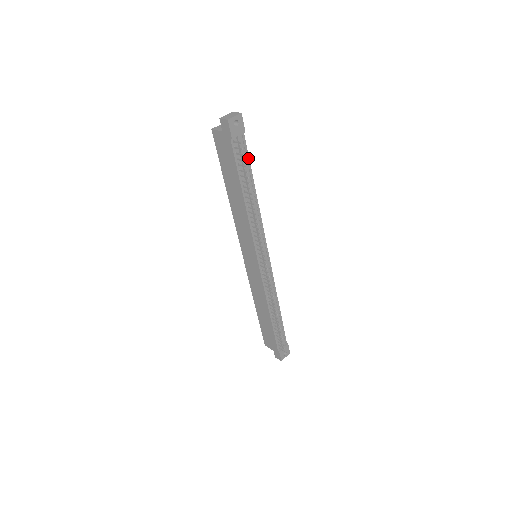
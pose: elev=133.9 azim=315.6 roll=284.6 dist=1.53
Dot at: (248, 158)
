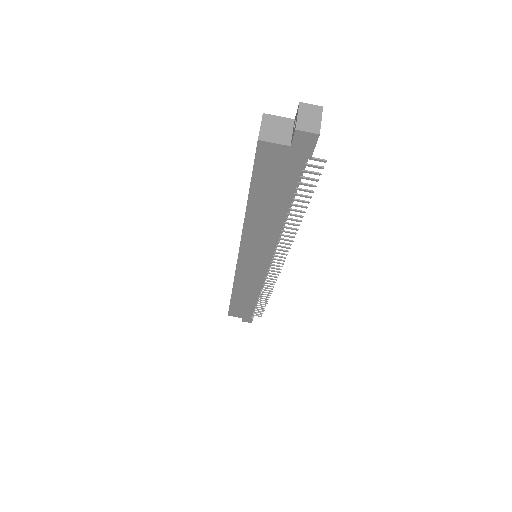
Dot at: occluded
